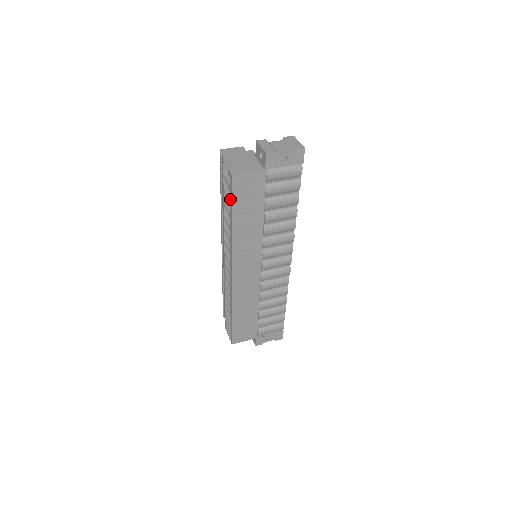
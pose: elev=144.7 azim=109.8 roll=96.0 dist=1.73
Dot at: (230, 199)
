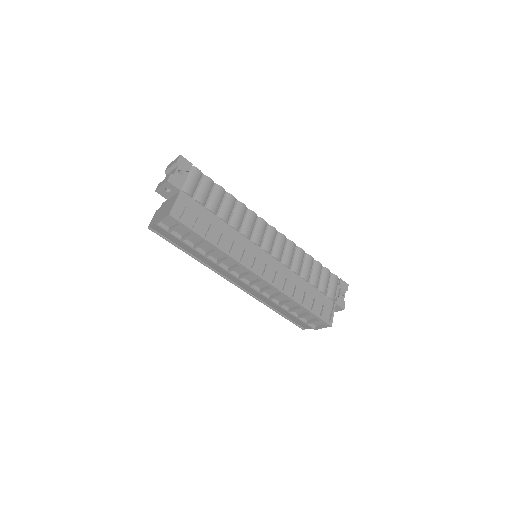
Dot at: (190, 232)
